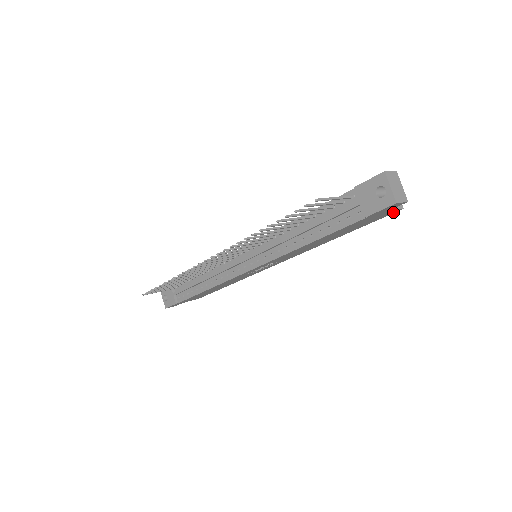
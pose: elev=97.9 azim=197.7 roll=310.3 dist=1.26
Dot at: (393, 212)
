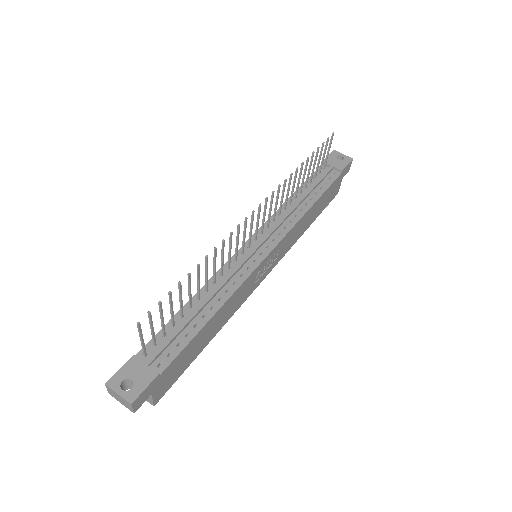
Dot at: (336, 194)
